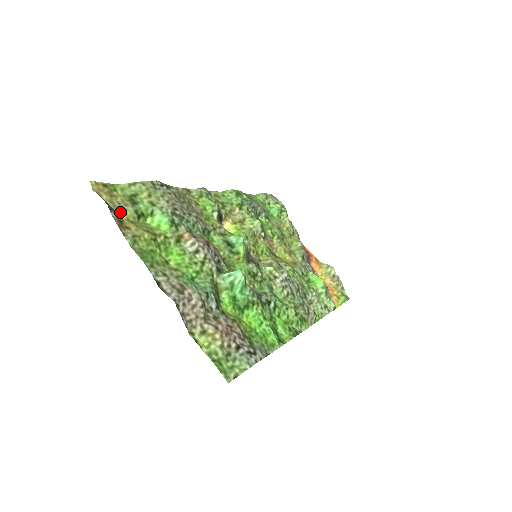
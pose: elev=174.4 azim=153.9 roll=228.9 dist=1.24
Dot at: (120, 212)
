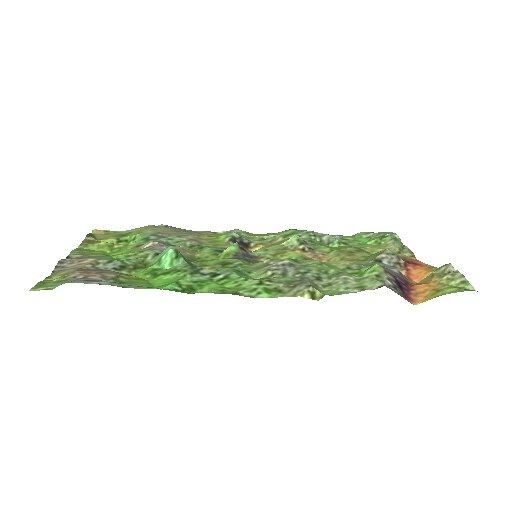
Dot at: (100, 239)
